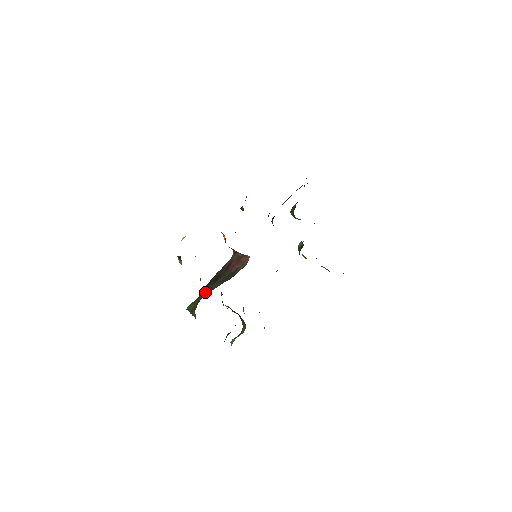
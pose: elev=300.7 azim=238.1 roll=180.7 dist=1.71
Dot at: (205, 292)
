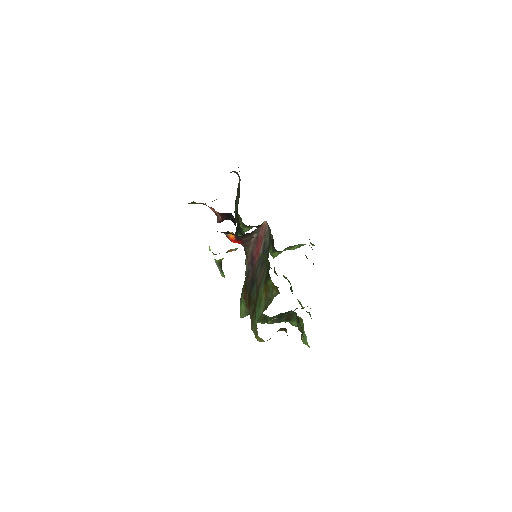
Dot at: (258, 288)
